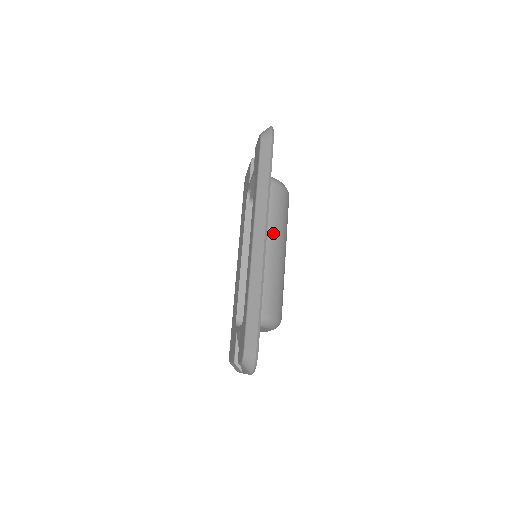
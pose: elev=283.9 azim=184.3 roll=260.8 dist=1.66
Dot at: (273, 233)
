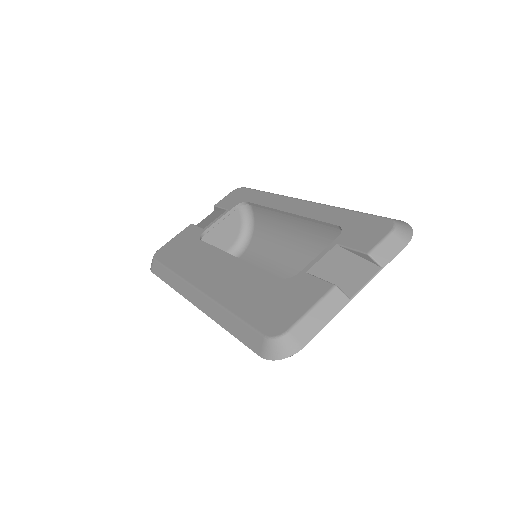
Dot at: (284, 231)
